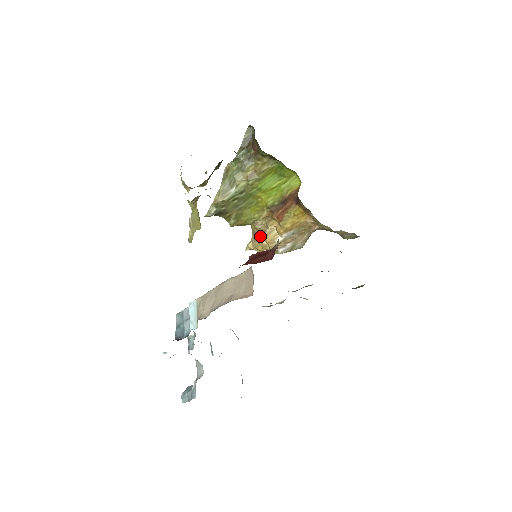
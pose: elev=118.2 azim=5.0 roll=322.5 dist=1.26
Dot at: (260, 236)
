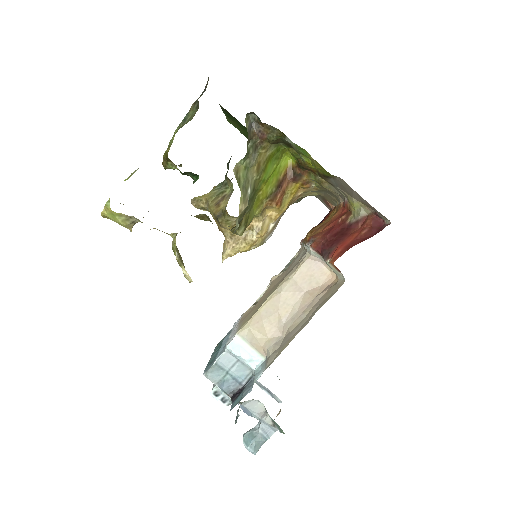
Dot at: (244, 236)
